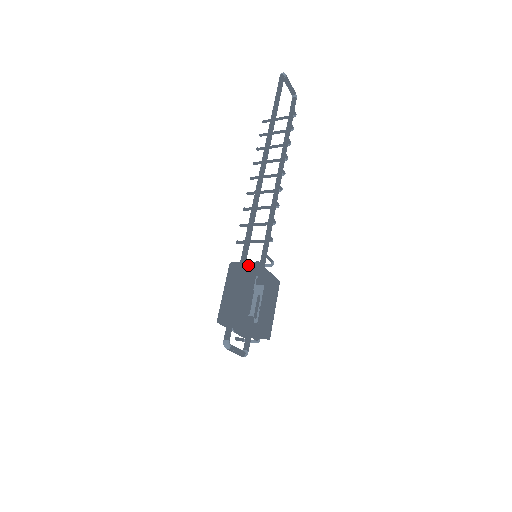
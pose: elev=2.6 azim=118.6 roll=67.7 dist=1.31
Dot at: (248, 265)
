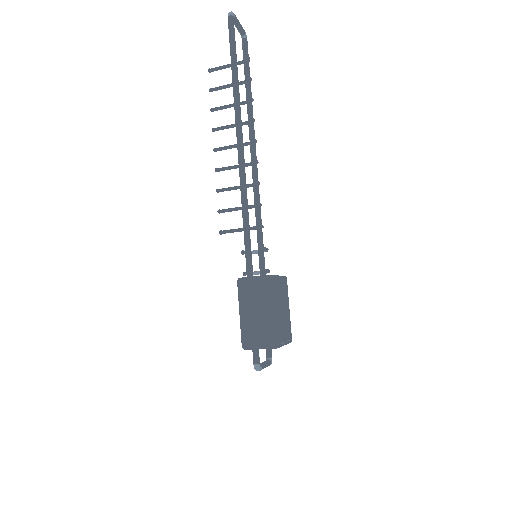
Dot at: (261, 281)
